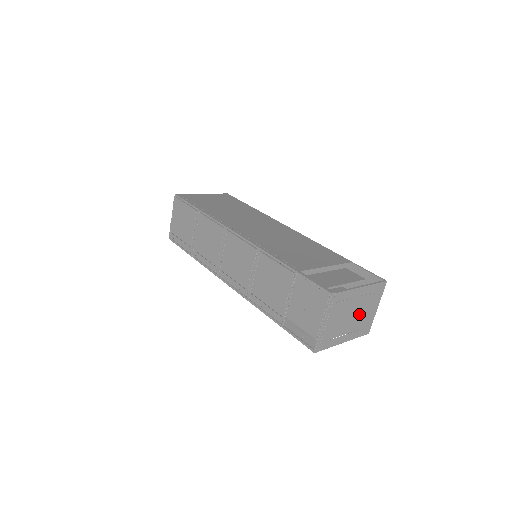
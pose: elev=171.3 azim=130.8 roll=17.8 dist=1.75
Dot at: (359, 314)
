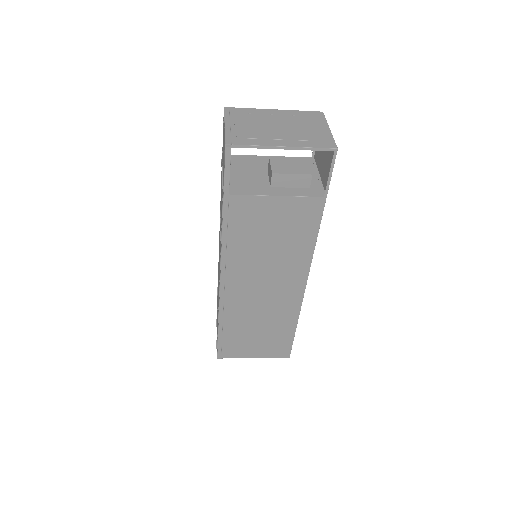
Dot at: (292, 128)
